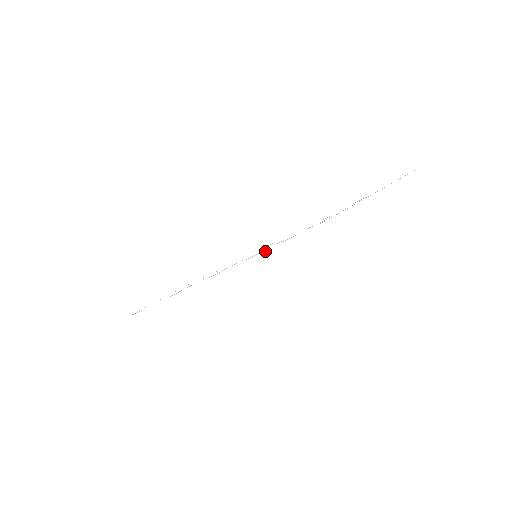
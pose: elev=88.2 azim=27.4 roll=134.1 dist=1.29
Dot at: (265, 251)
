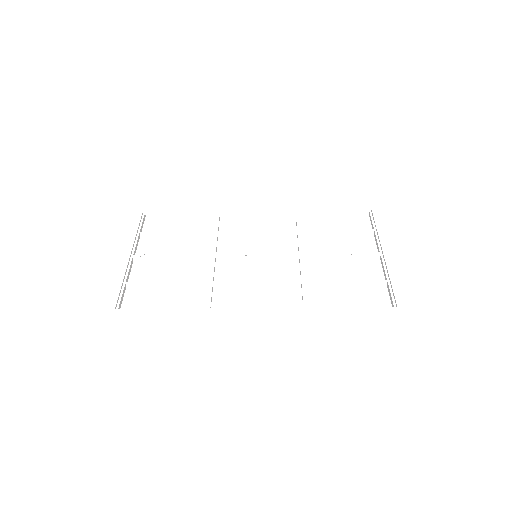
Dot at: (346, 311)
